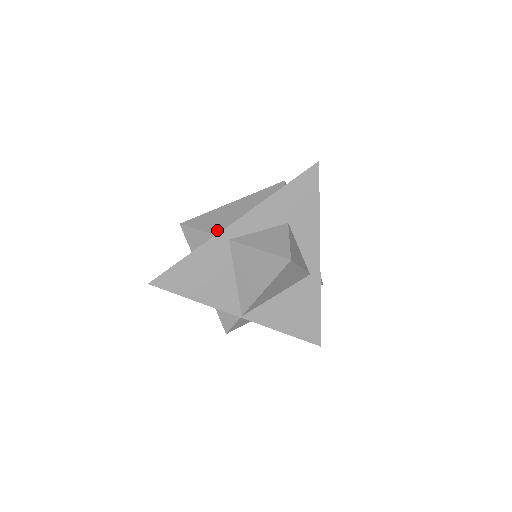
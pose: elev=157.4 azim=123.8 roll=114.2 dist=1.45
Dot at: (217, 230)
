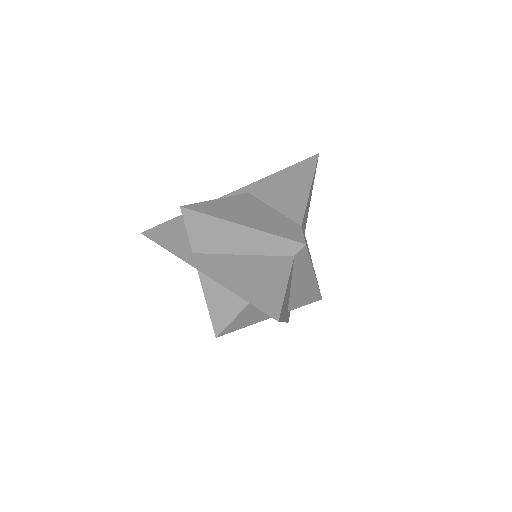
Dot at: (198, 248)
